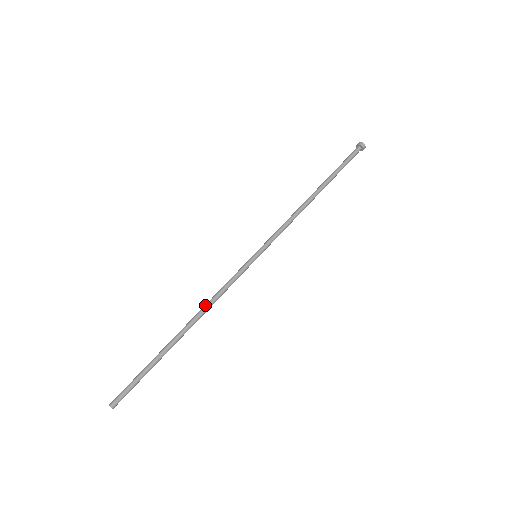
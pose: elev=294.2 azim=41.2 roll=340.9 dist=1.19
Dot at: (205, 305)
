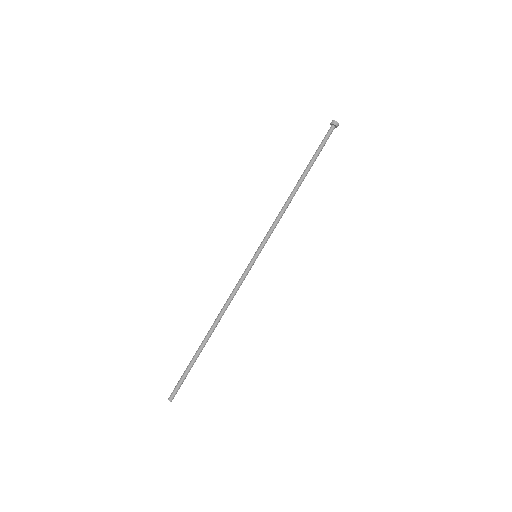
Dot at: (222, 308)
